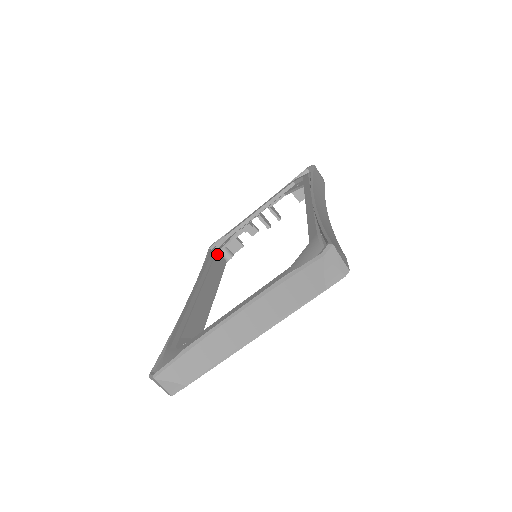
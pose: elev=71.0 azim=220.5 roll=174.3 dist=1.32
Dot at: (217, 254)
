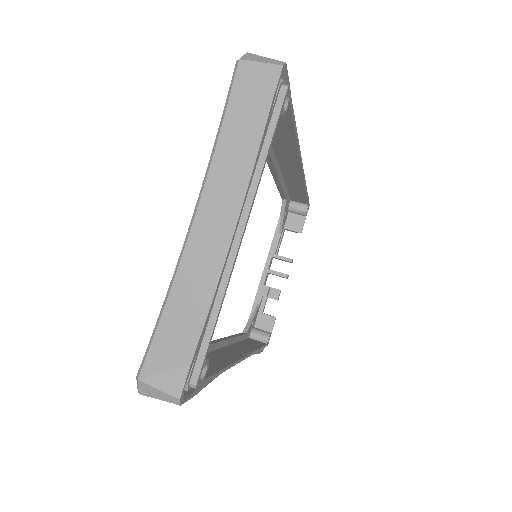
Dot at: (245, 332)
